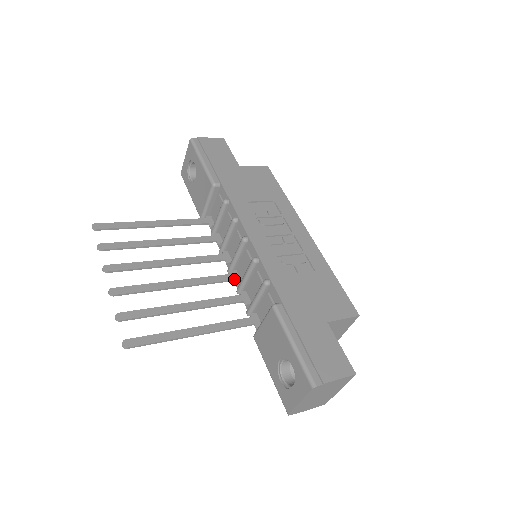
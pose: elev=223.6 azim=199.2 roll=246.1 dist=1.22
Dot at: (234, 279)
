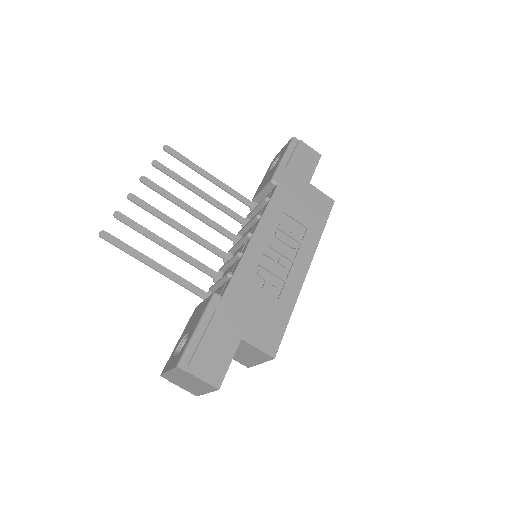
Dot at: (224, 258)
